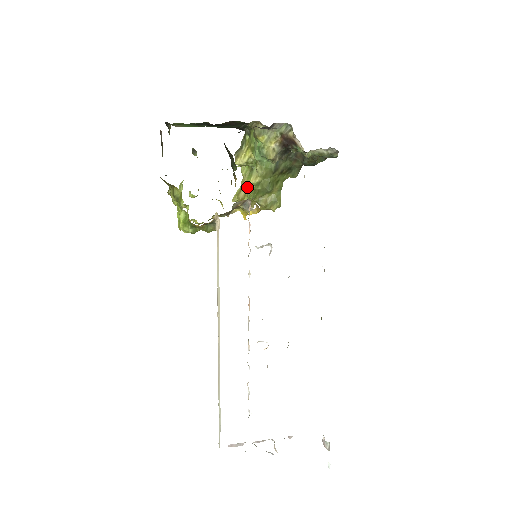
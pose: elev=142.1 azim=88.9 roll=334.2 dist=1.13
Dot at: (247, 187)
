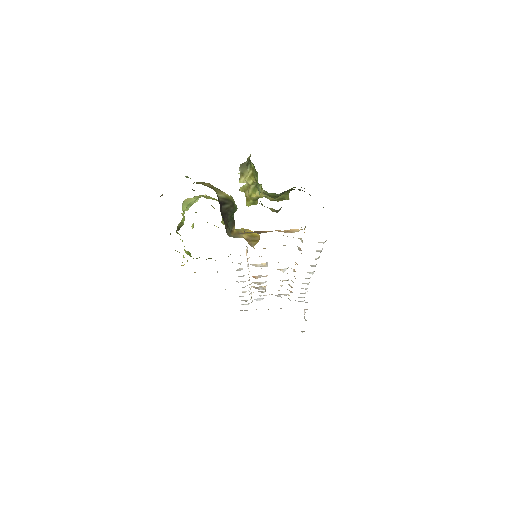
Dot at: (252, 196)
